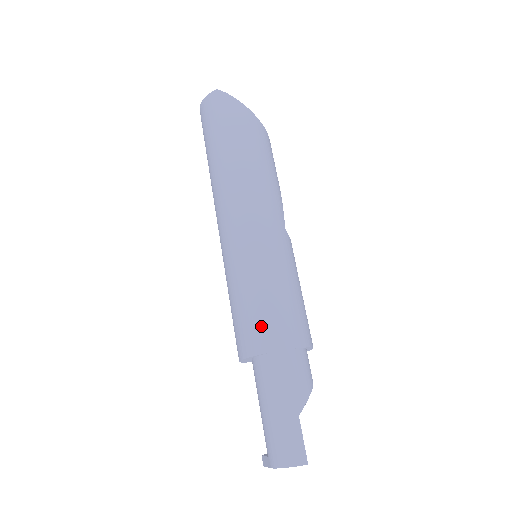
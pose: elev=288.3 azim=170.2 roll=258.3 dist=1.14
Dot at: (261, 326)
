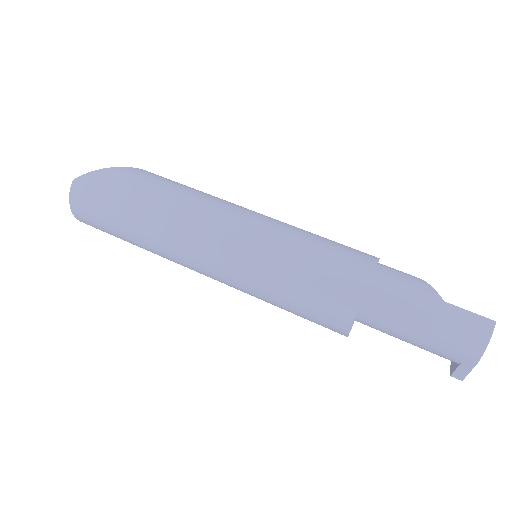
Dot at: (335, 282)
